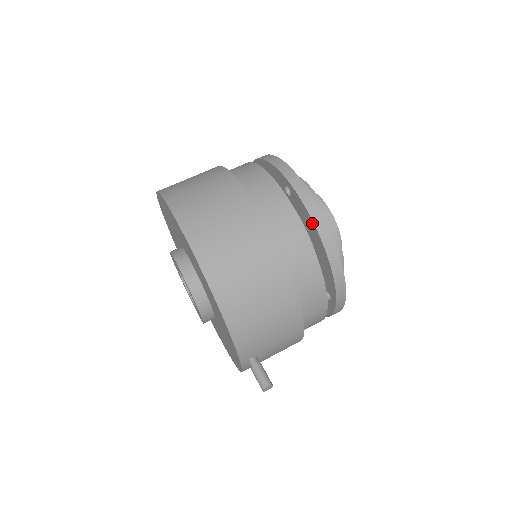
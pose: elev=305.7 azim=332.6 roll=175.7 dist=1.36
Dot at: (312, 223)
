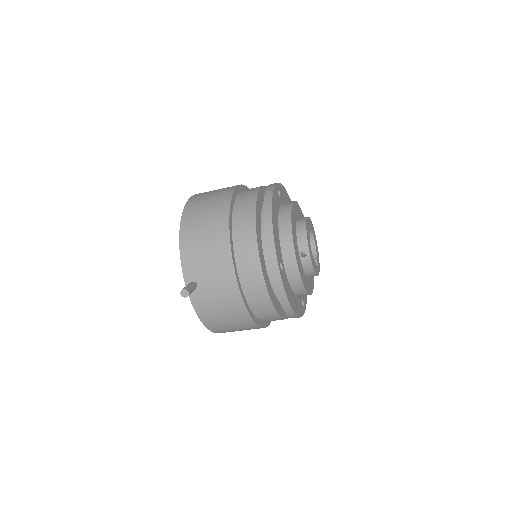
Dot at: (264, 200)
